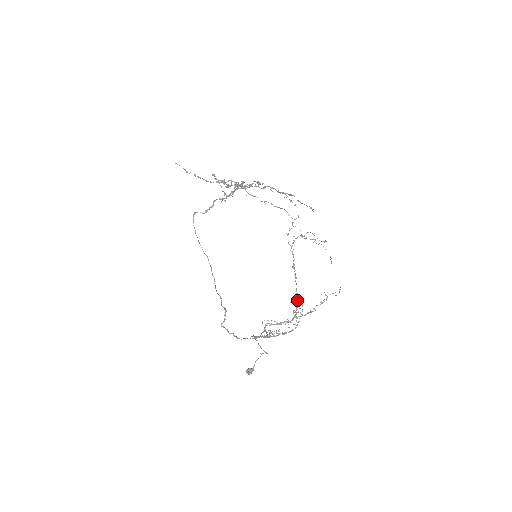
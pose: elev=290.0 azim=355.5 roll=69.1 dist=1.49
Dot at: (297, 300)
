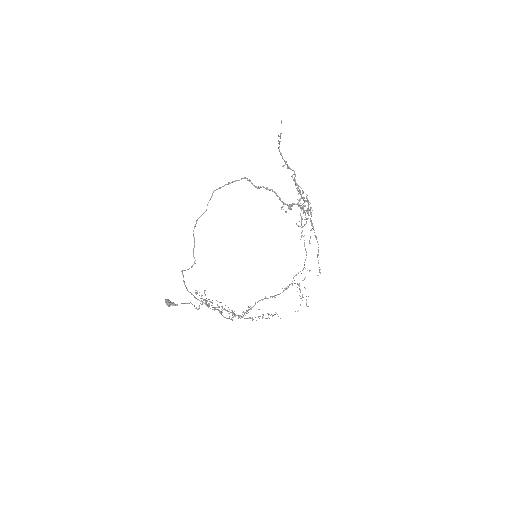
Dot at: occluded
